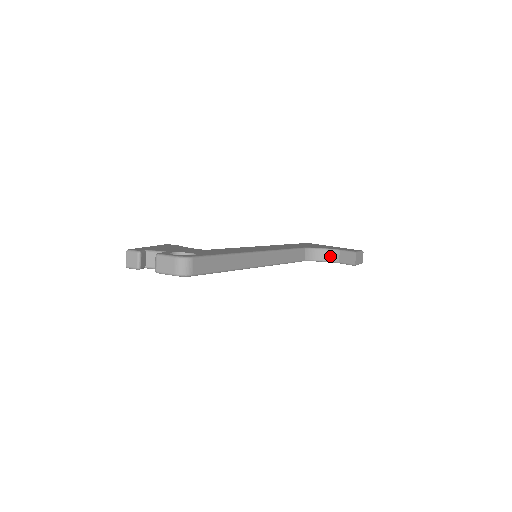
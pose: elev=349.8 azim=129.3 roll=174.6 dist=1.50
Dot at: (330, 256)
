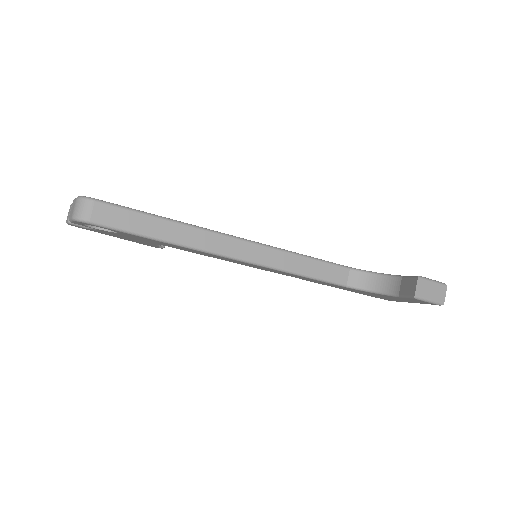
Dot at: (388, 285)
